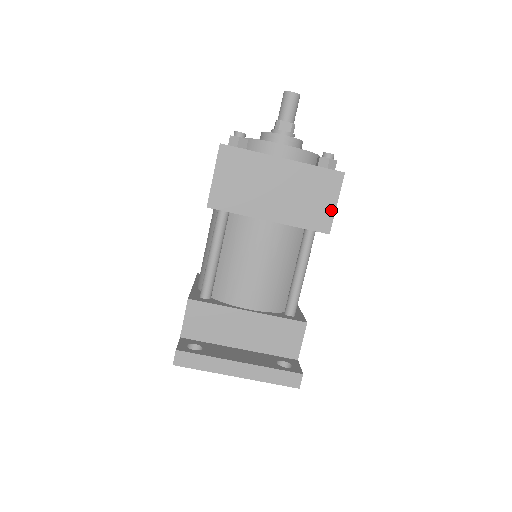
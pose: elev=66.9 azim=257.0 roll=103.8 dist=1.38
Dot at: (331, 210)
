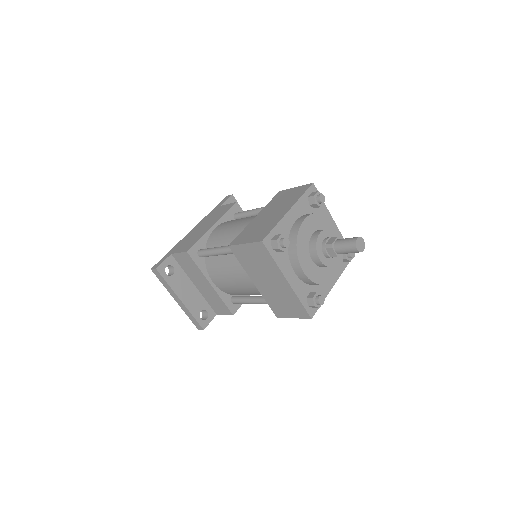
Dot at: (288, 316)
